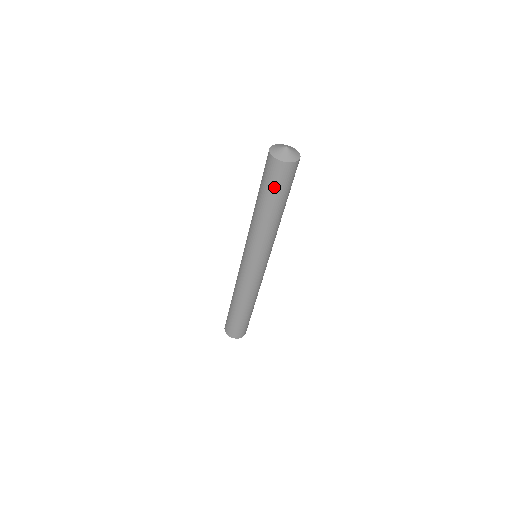
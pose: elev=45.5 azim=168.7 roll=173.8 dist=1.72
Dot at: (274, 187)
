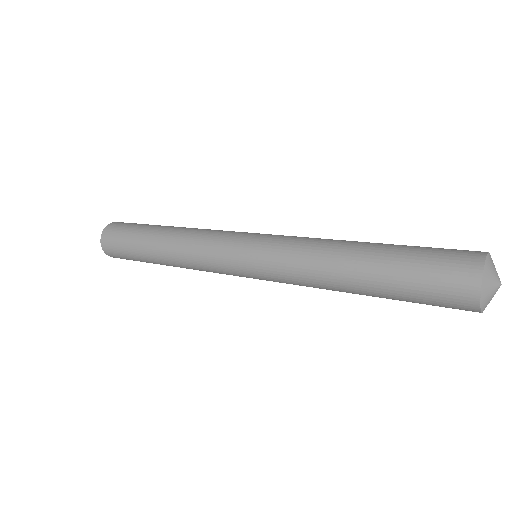
Dot at: occluded
